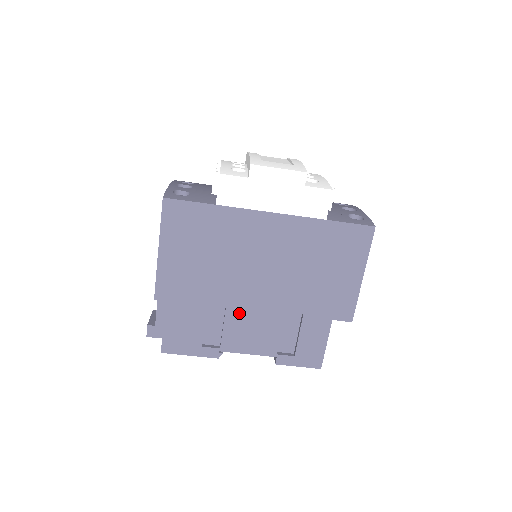
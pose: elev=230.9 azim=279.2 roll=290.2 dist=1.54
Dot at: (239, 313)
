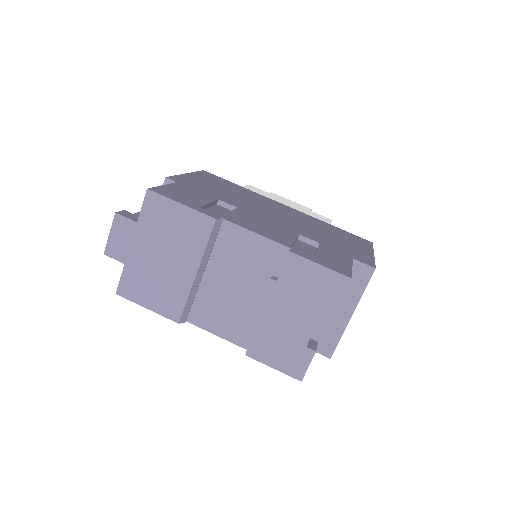
Dot at: (250, 215)
